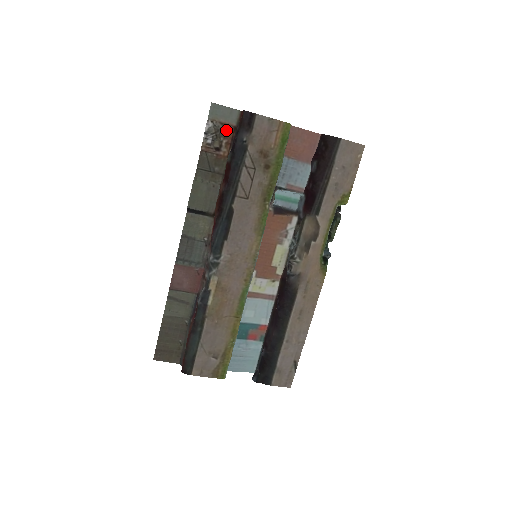
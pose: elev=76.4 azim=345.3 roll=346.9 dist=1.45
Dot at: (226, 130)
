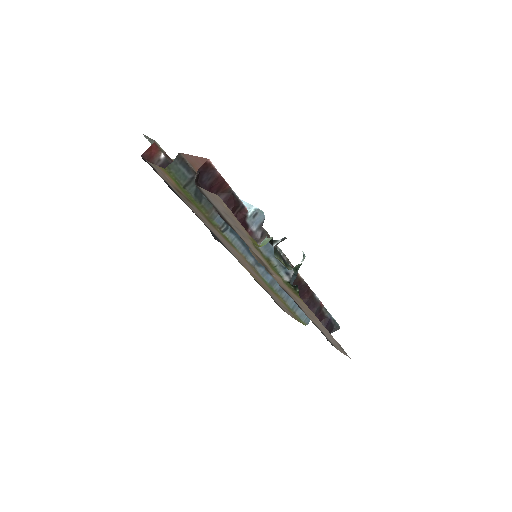
Dot at: occluded
